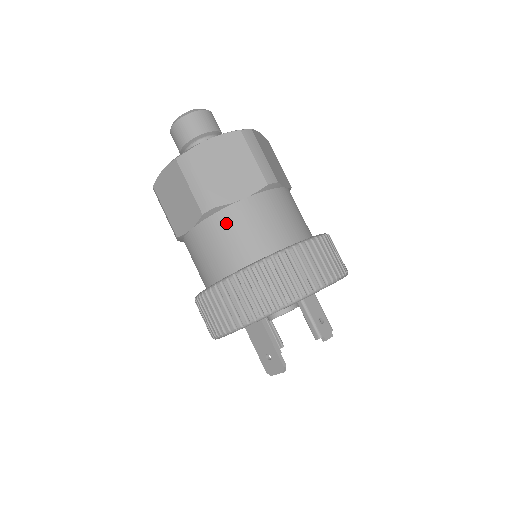
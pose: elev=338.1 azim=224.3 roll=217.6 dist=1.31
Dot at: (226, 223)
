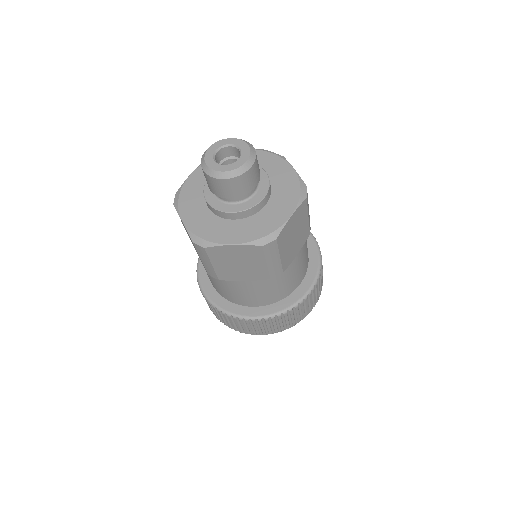
Dot at: (226, 284)
